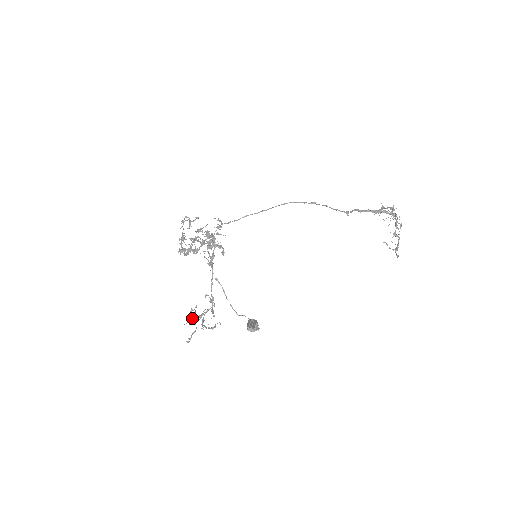
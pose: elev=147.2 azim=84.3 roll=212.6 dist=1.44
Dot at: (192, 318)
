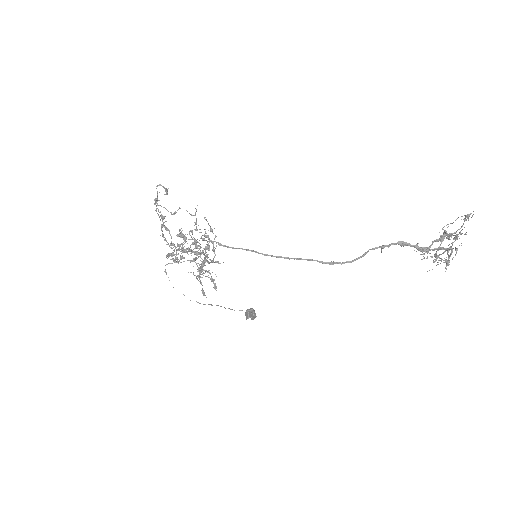
Dot at: occluded
